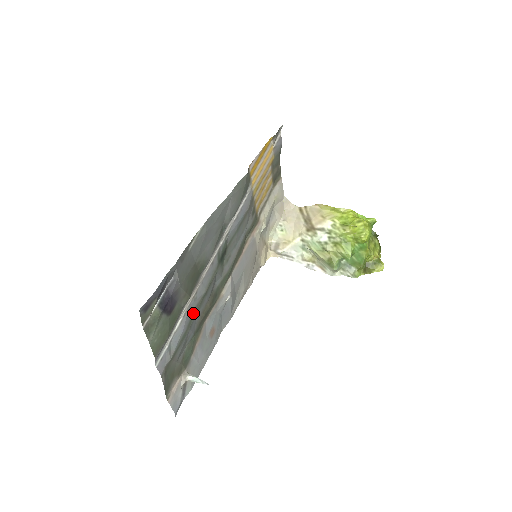
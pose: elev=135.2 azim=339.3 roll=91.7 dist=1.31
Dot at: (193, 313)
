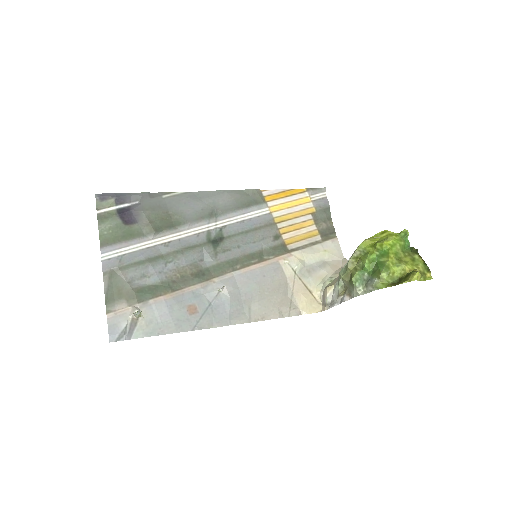
Dot at: (161, 256)
